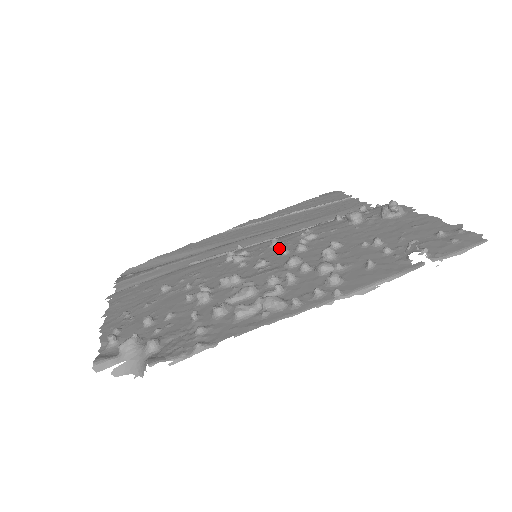
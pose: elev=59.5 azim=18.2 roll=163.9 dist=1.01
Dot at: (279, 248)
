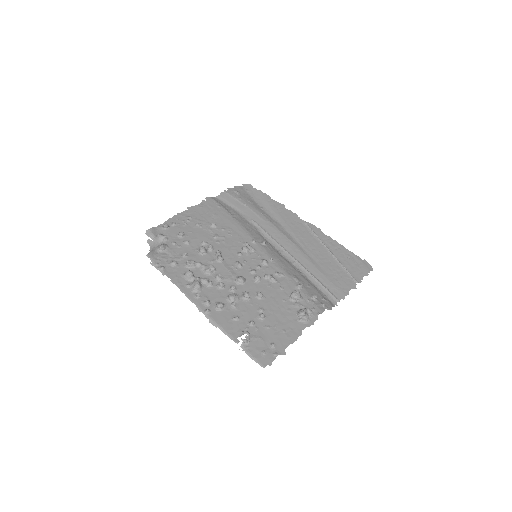
Dot at: (258, 266)
